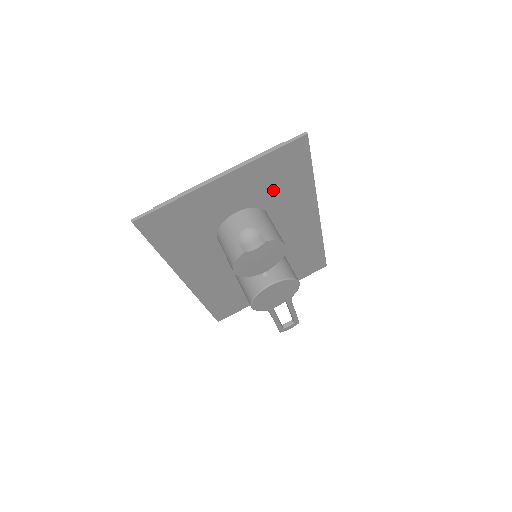
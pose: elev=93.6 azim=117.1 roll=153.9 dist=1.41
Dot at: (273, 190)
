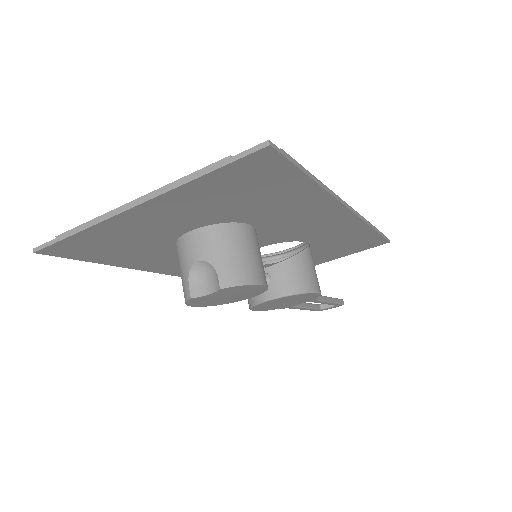
Dot at: (245, 203)
